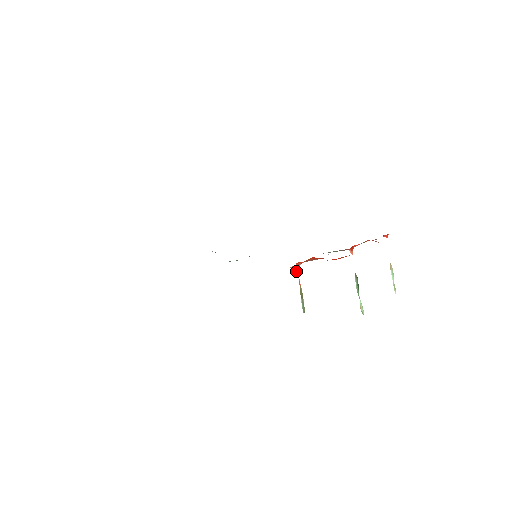
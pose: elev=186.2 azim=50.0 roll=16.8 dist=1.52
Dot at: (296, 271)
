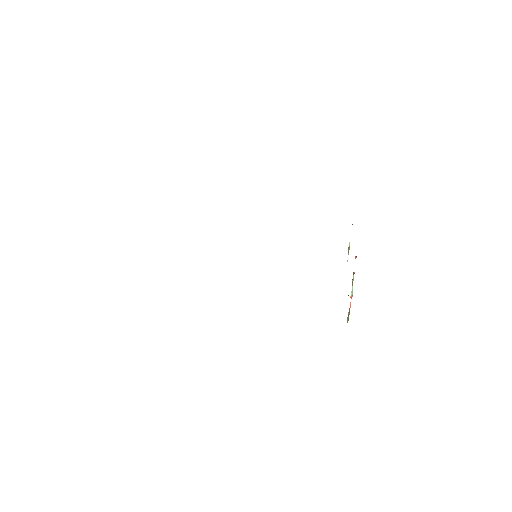
Dot at: (351, 298)
